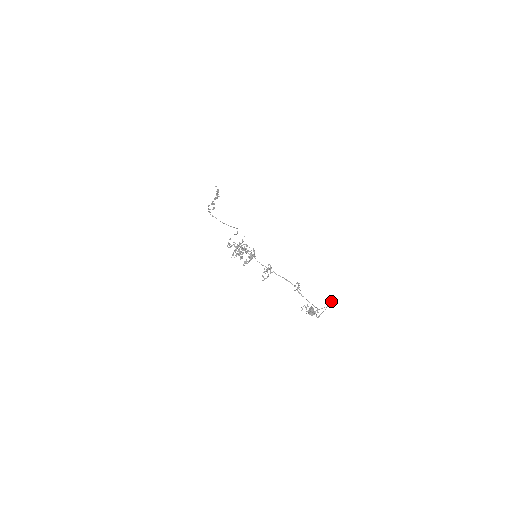
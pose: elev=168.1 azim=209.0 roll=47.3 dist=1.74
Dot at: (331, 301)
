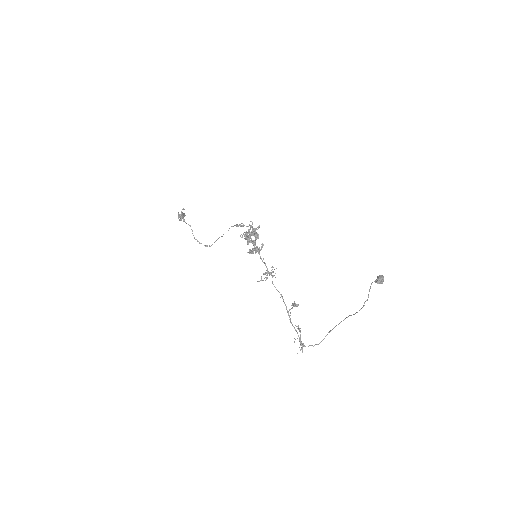
Dot at: occluded
